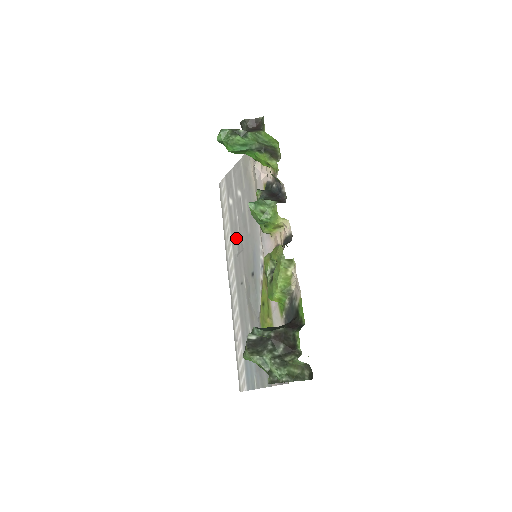
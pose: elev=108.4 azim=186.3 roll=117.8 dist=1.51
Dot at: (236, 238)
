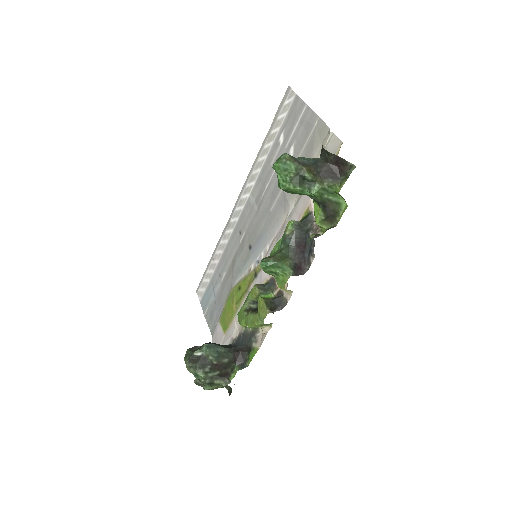
Dot at: (261, 186)
